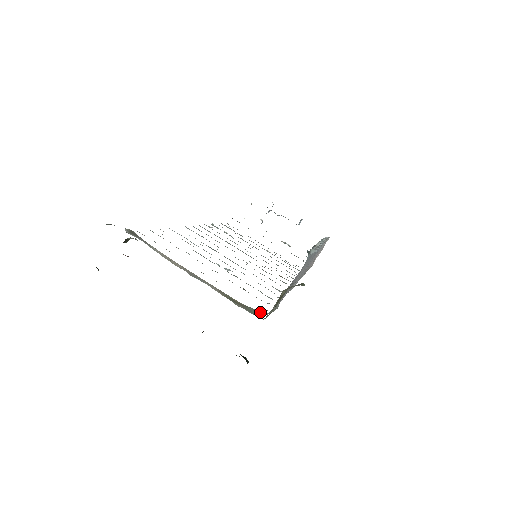
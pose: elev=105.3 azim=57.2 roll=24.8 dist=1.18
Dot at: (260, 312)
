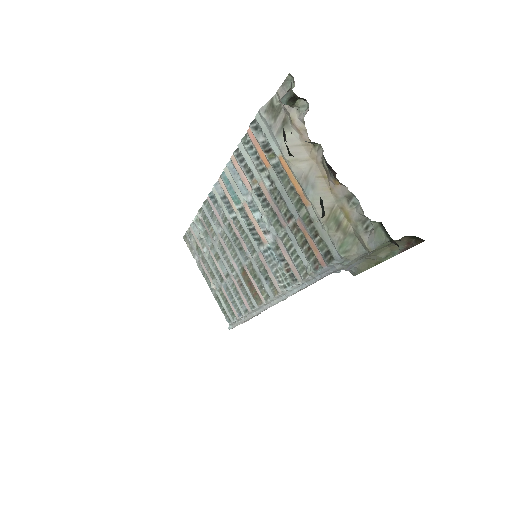
Dot at: (355, 249)
